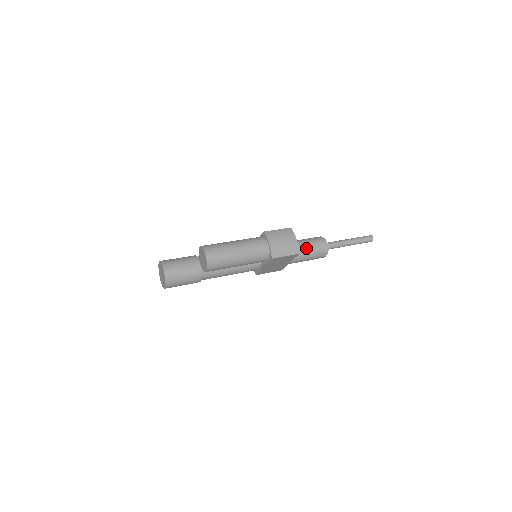
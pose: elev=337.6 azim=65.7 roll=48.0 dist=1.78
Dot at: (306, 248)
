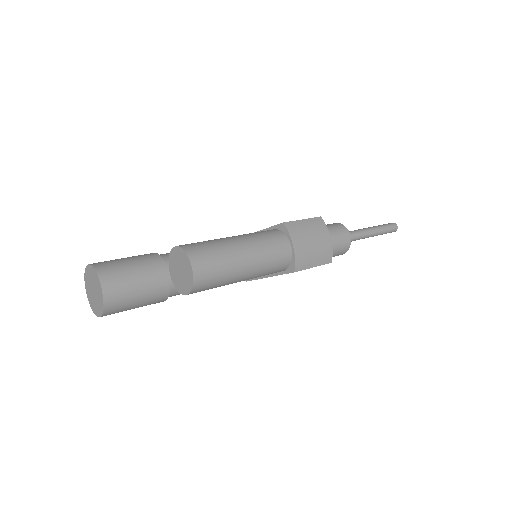
Dot at: occluded
